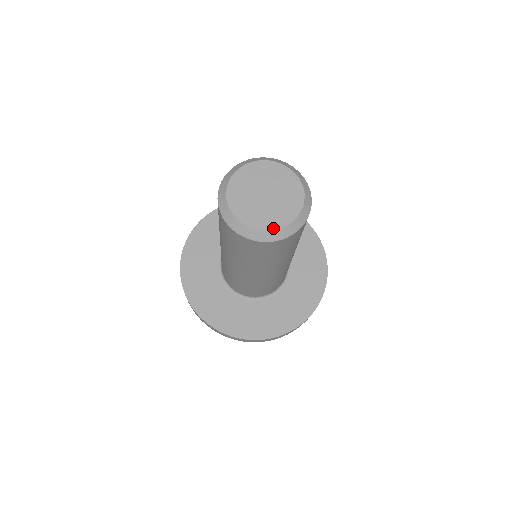
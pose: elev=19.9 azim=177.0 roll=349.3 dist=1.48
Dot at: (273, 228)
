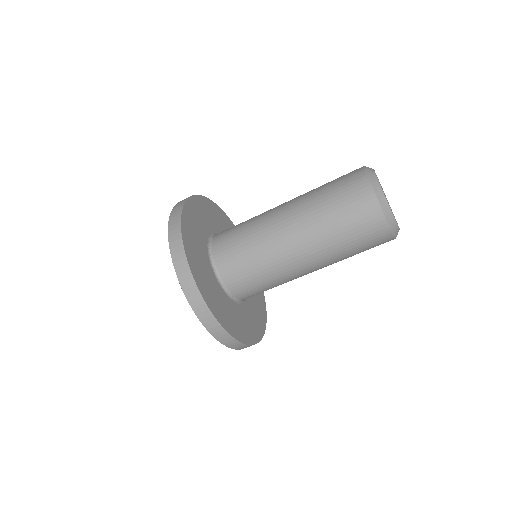
Dot at: occluded
